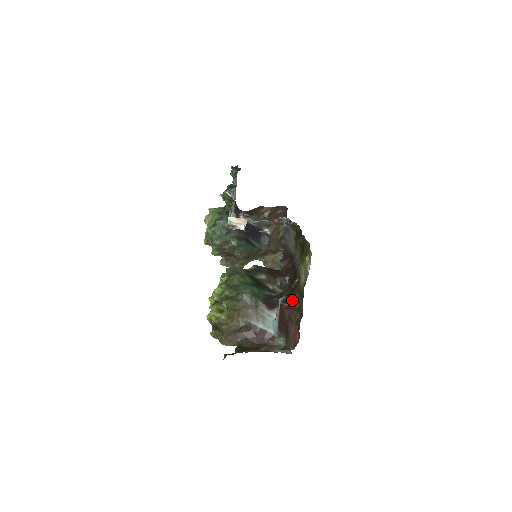
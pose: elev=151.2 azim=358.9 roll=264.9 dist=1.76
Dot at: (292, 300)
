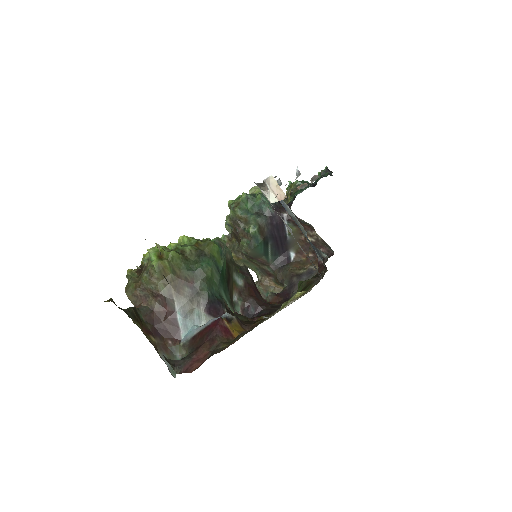
Dot at: (238, 328)
